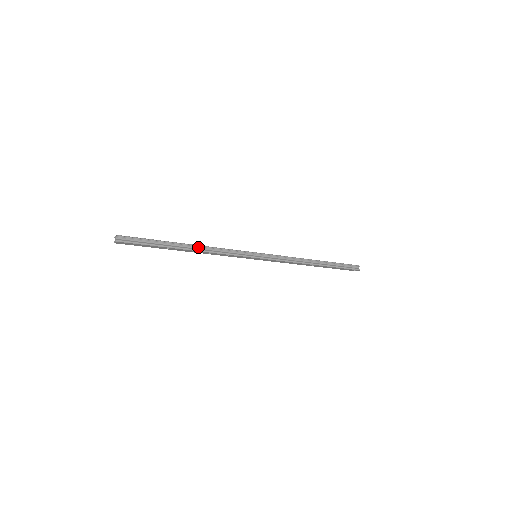
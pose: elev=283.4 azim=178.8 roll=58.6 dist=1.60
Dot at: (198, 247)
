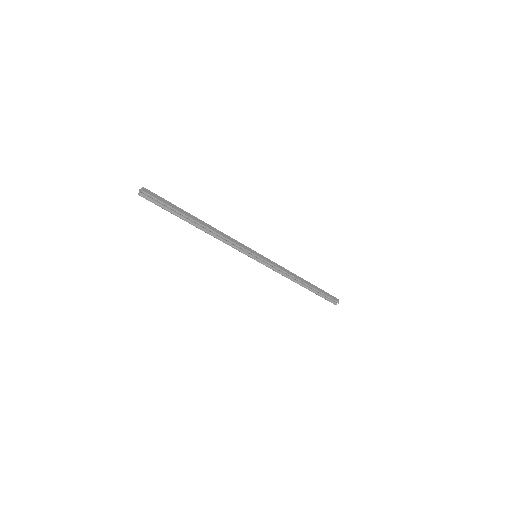
Dot at: (209, 230)
